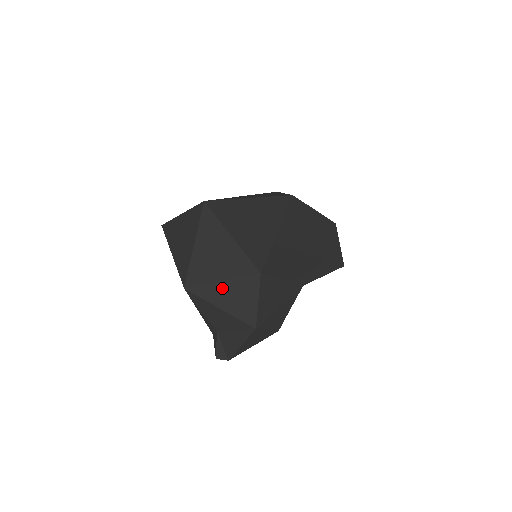
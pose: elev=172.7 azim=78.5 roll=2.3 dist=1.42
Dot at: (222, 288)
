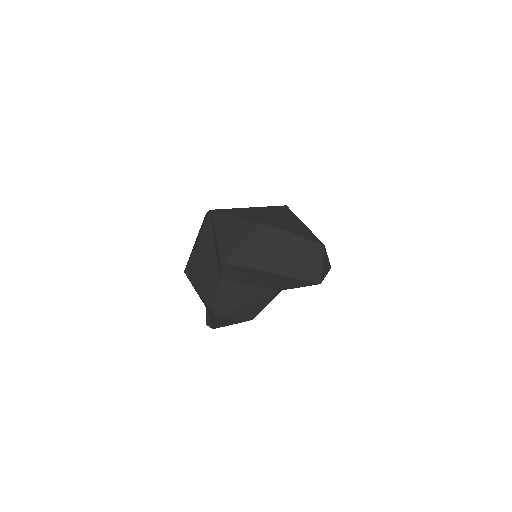
Dot at: (201, 280)
